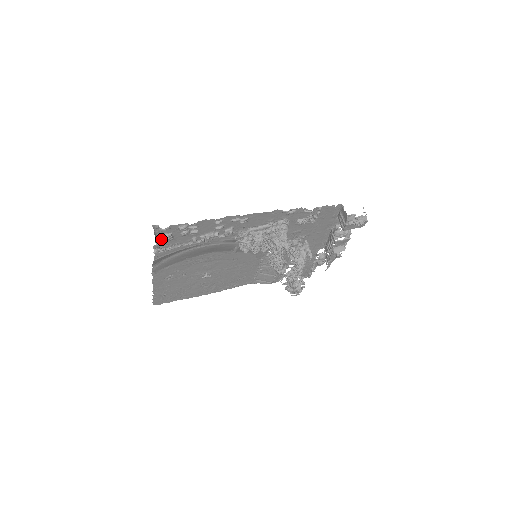
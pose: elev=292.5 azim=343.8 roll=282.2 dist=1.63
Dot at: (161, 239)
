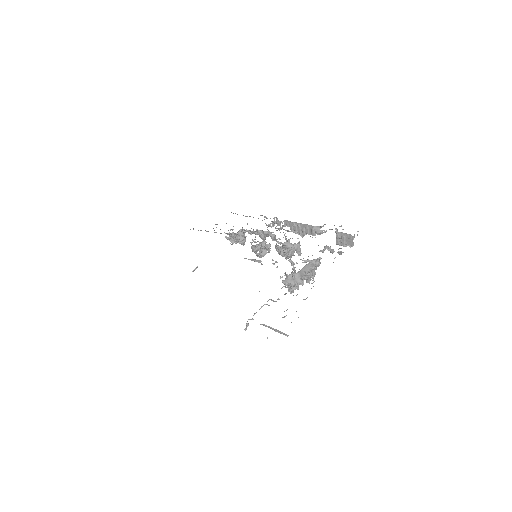
Dot at: occluded
